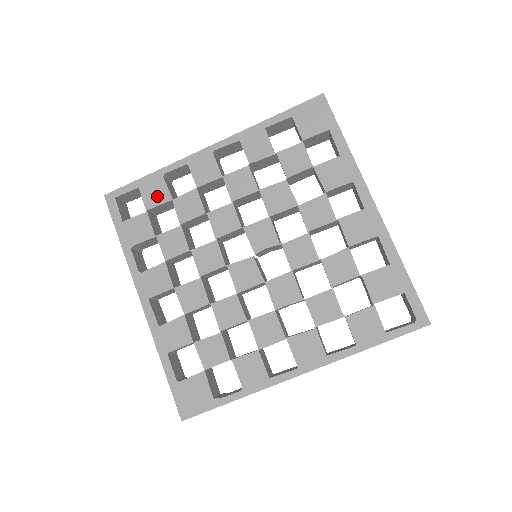
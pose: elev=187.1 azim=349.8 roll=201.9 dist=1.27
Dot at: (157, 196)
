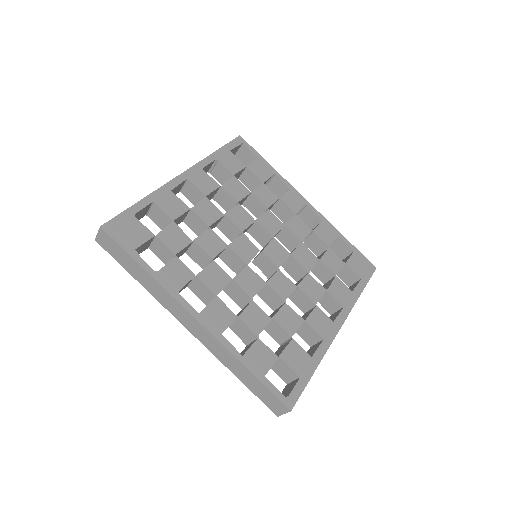
Dot at: (260, 172)
